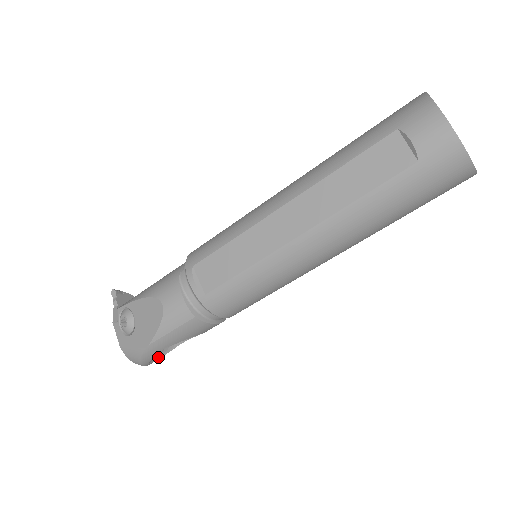
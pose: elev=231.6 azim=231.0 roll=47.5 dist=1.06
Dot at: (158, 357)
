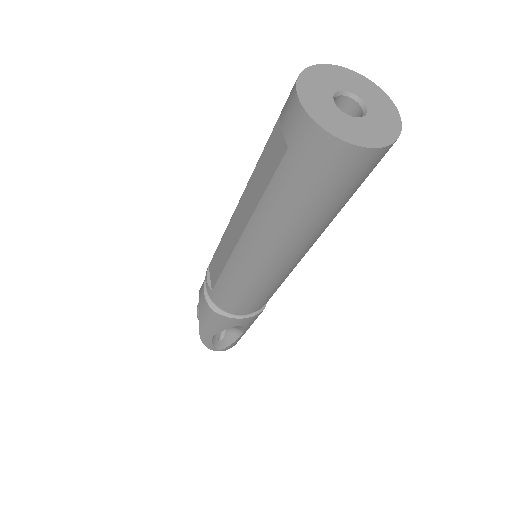
Dot at: (226, 345)
